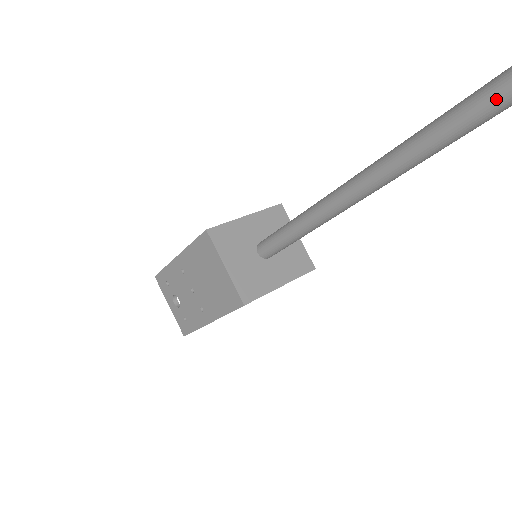
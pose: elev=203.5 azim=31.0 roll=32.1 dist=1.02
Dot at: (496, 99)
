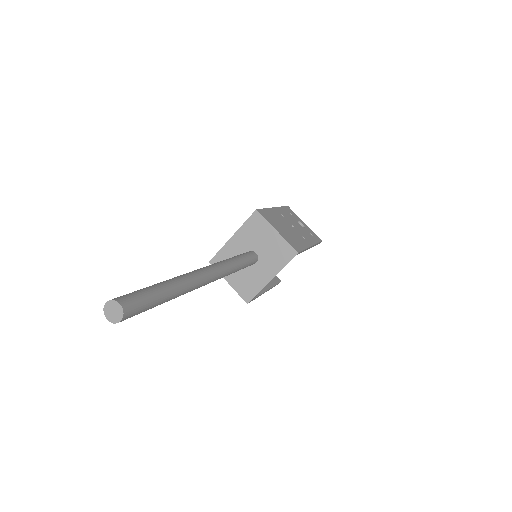
Dot at: occluded
